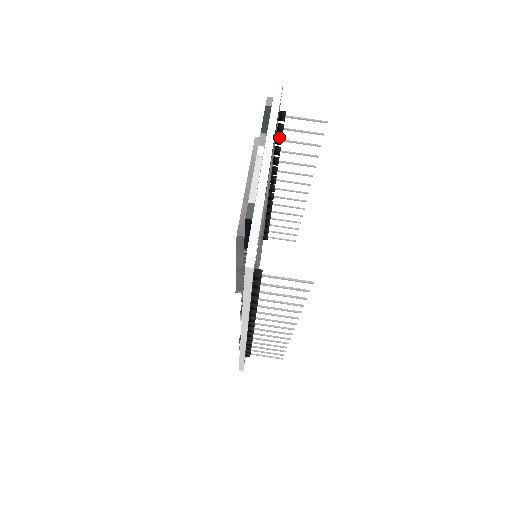
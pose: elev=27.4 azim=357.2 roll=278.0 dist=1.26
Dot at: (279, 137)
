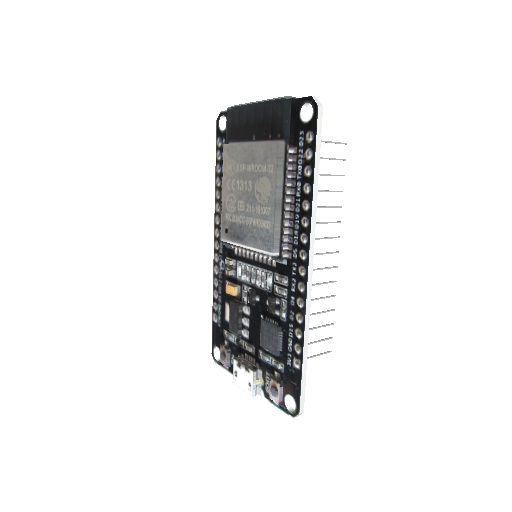
Dot at: occluded
